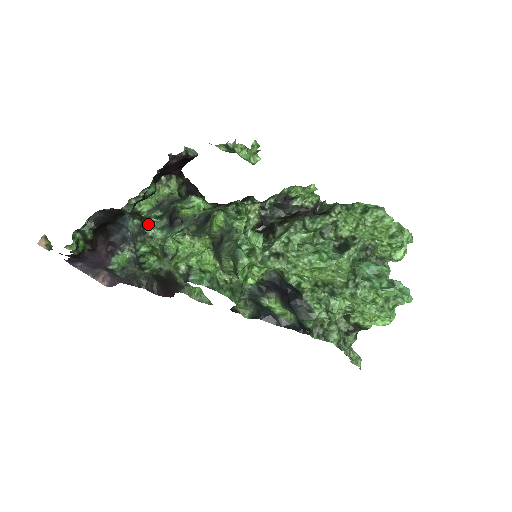
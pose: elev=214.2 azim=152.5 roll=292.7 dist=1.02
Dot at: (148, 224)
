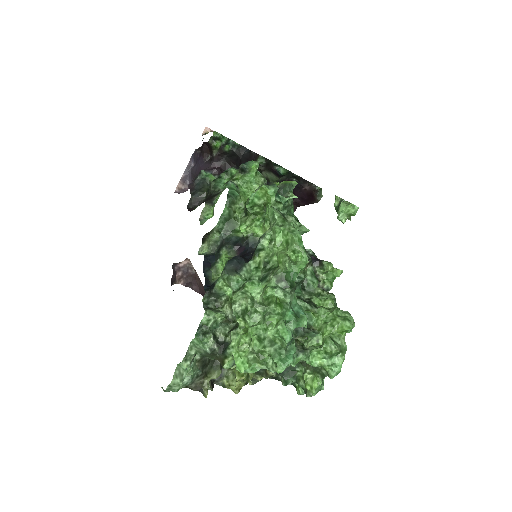
Dot at: occluded
